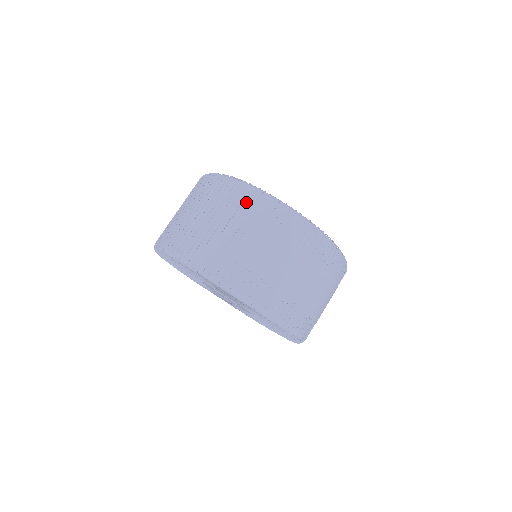
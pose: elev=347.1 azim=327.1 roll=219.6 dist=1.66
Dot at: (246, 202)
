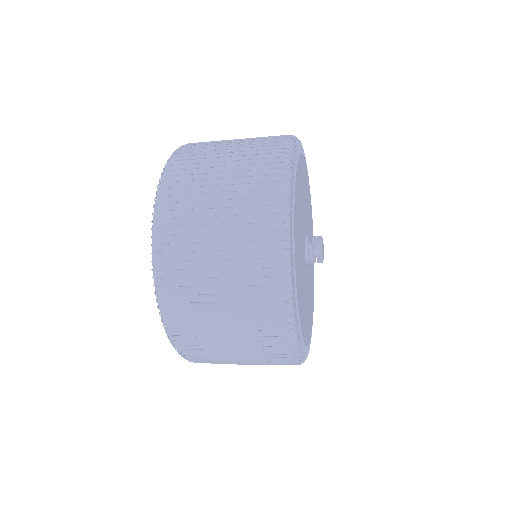
Dot at: (262, 291)
